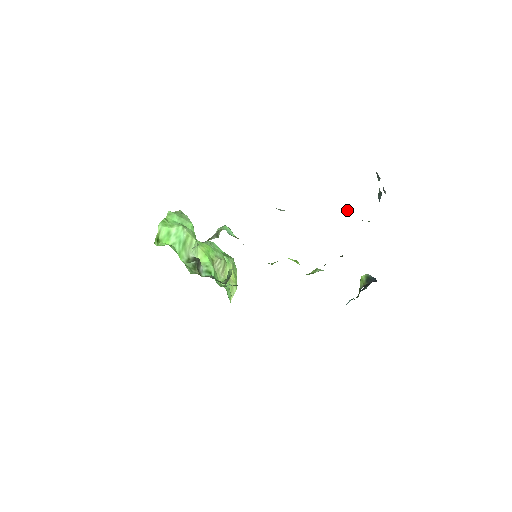
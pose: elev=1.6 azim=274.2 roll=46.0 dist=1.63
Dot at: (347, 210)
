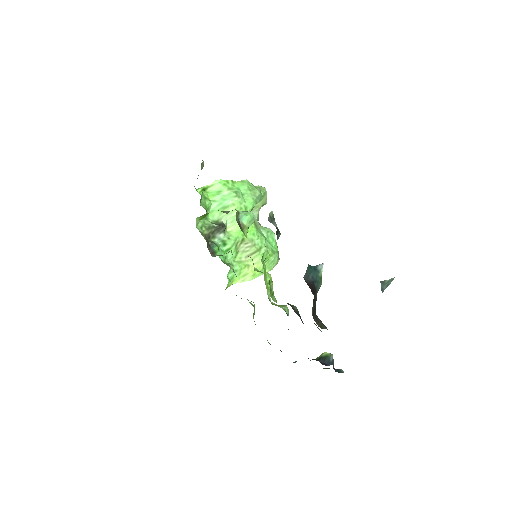
Dot at: (320, 265)
